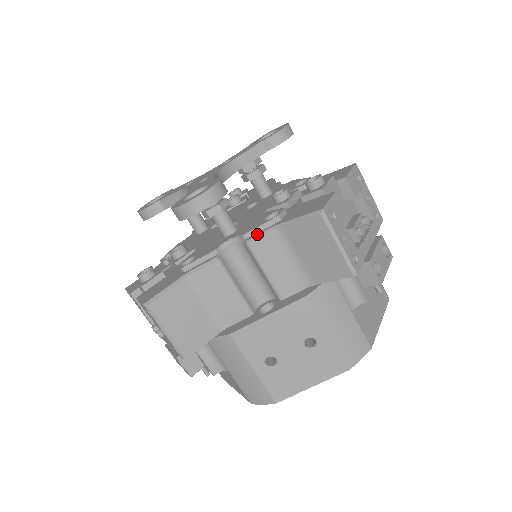
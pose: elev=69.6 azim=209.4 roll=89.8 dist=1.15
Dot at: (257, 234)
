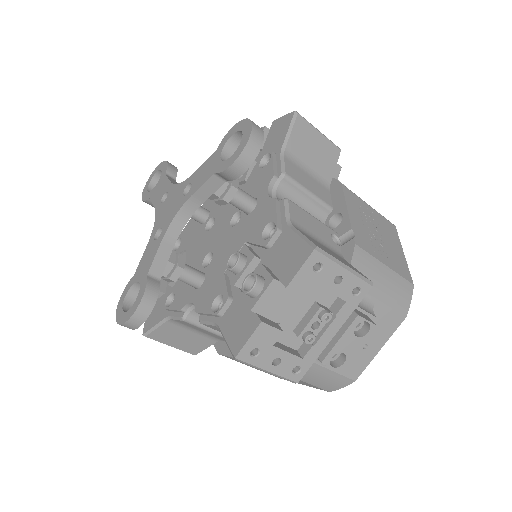
Dot at: (205, 320)
